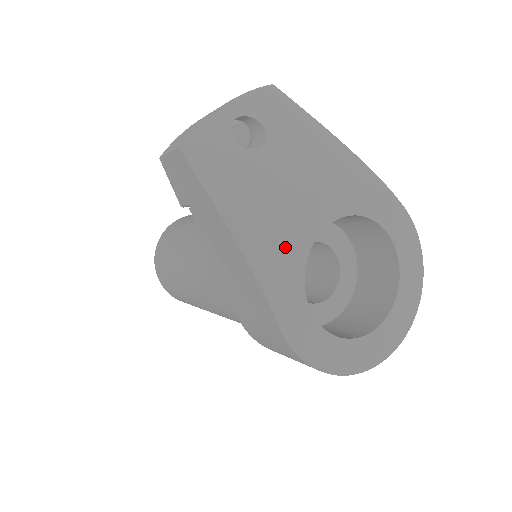
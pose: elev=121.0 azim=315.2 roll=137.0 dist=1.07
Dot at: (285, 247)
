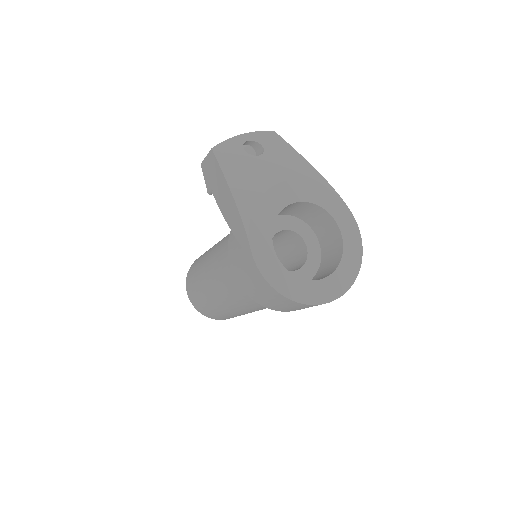
Dot at: (263, 206)
